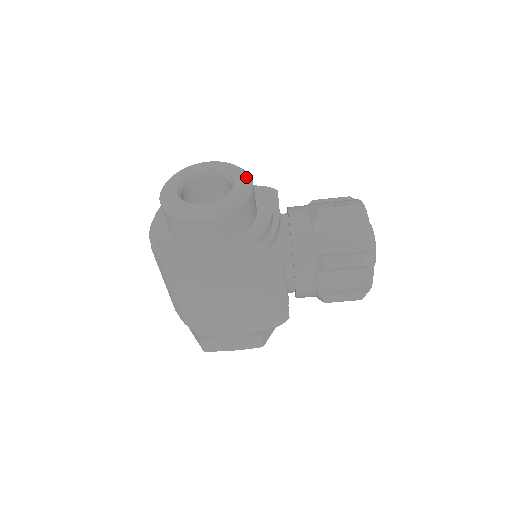
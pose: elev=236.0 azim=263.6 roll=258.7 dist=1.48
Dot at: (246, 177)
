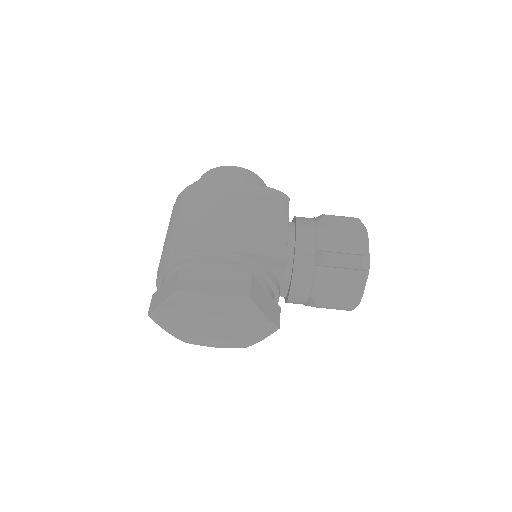
Dot at: occluded
